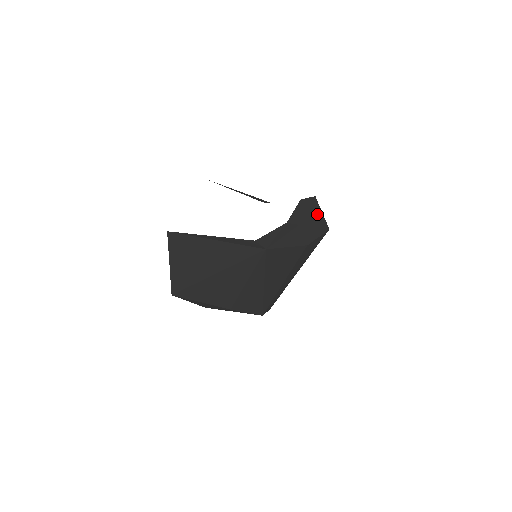
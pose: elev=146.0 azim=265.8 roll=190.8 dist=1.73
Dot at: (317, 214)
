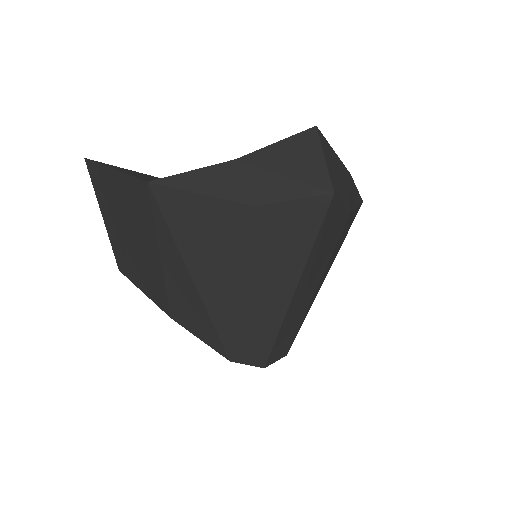
Dot at: (305, 156)
